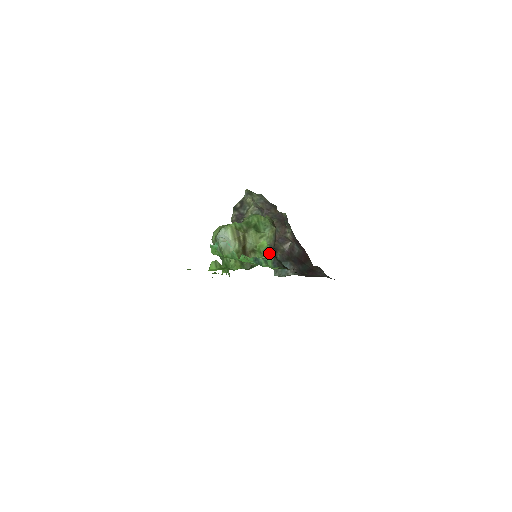
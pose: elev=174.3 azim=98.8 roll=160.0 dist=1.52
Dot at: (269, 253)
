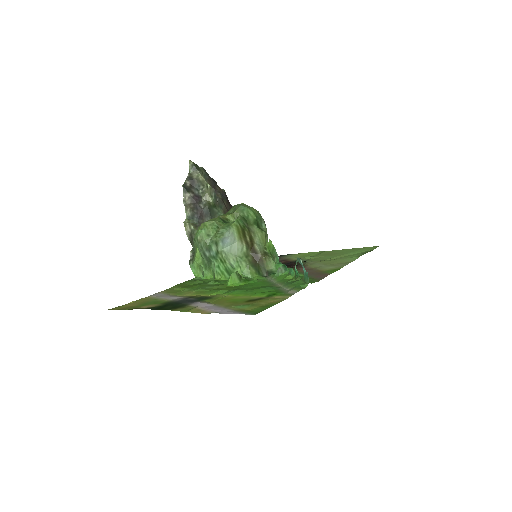
Dot at: (277, 254)
